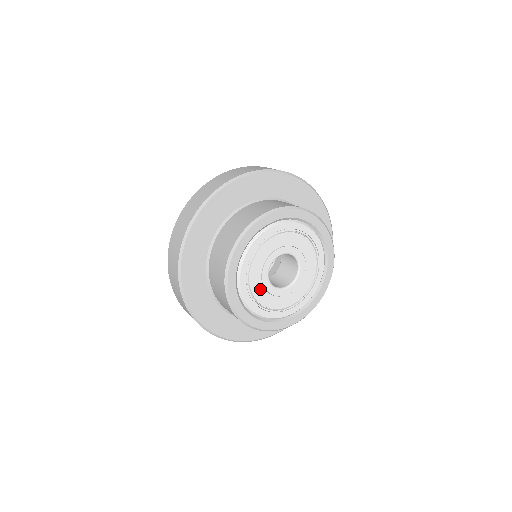
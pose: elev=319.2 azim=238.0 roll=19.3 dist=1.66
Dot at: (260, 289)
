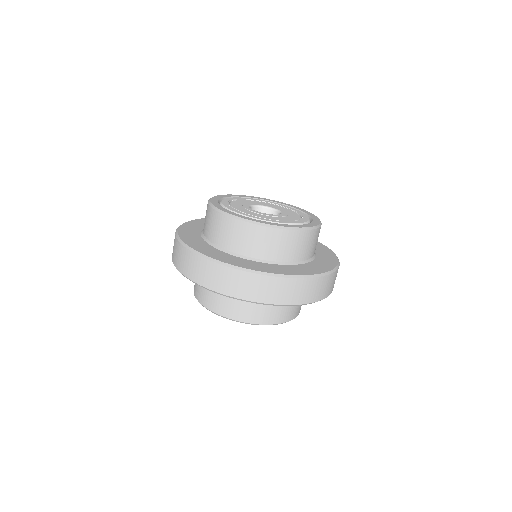
Dot at: (243, 210)
